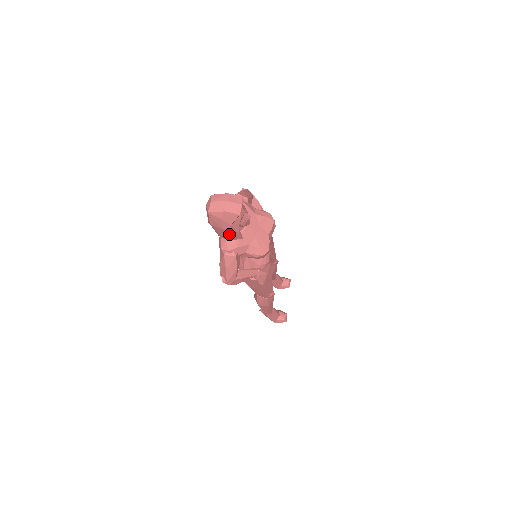
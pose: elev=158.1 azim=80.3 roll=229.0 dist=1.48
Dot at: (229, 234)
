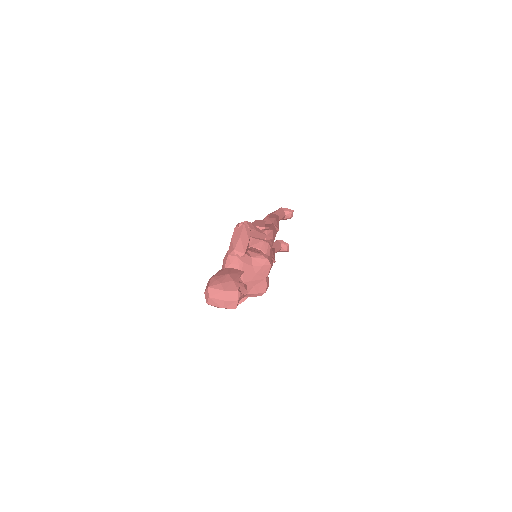
Dot at: occluded
